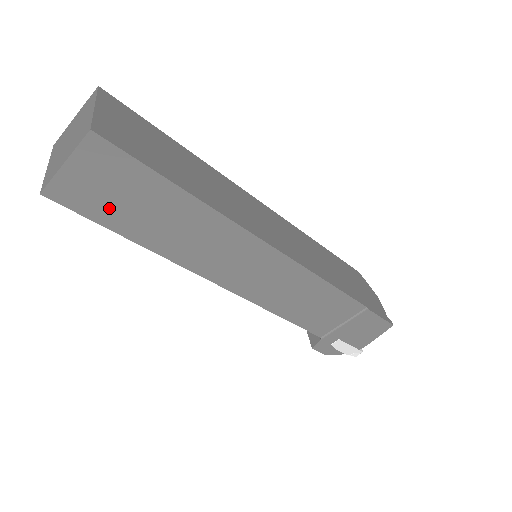
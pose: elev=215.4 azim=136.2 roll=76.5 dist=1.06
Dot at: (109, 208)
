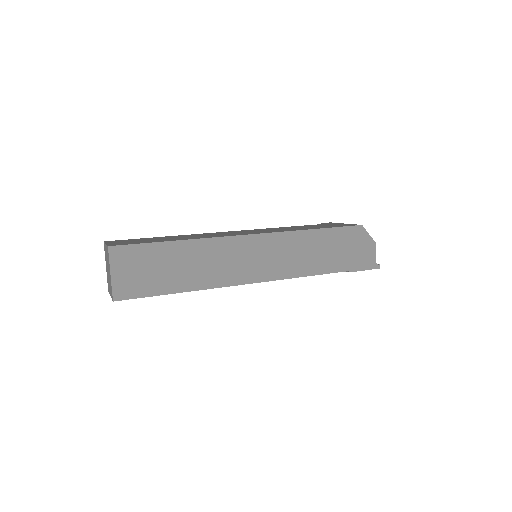
Dot at: occluded
